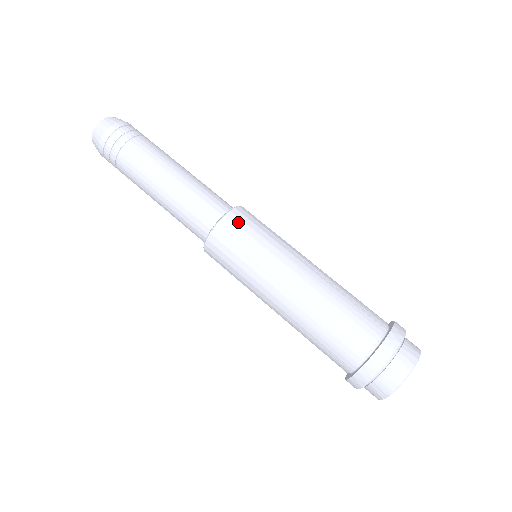
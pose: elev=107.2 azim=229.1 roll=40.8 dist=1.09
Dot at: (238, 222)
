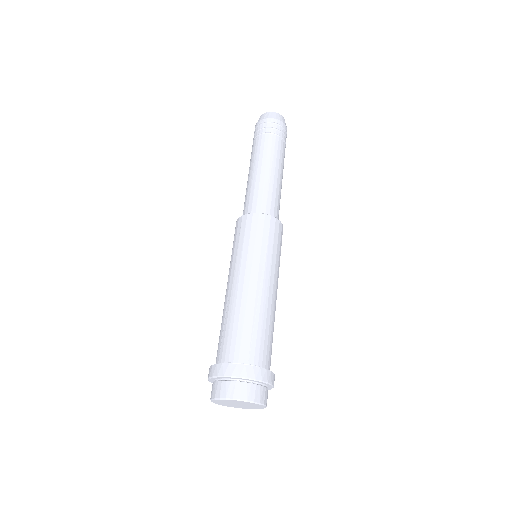
Dot at: (254, 223)
